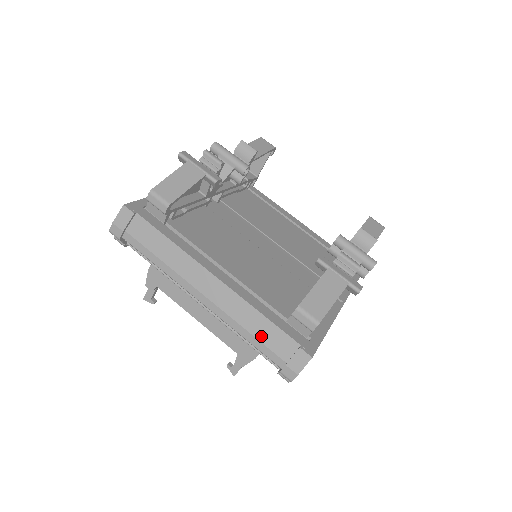
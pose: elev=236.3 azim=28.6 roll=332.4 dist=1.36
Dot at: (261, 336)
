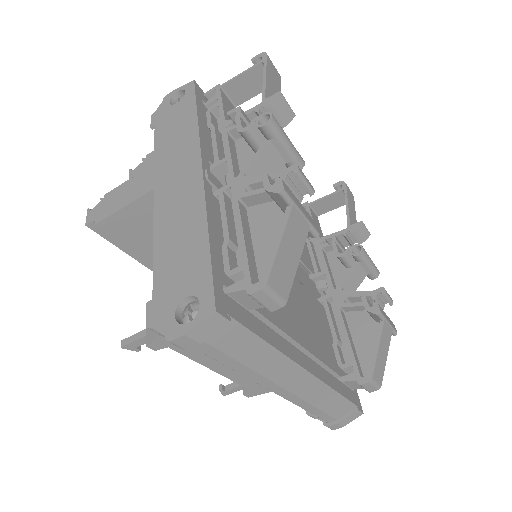
Dot at: (326, 407)
